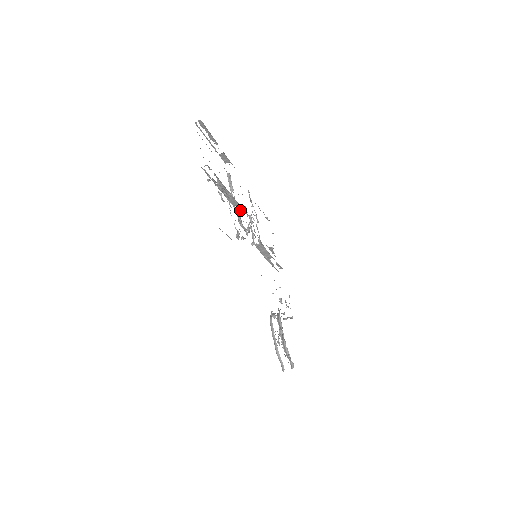
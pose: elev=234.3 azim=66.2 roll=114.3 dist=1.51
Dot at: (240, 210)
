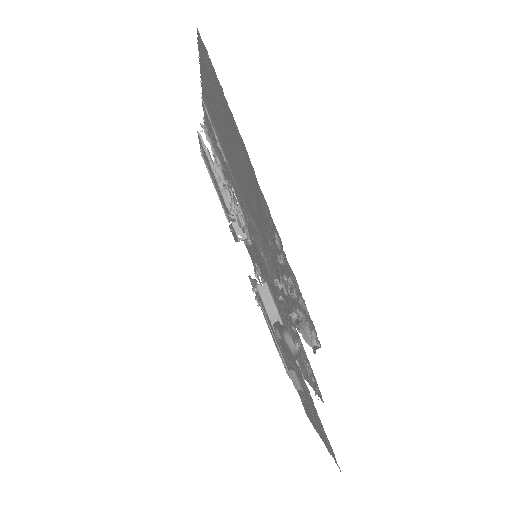
Dot at: (239, 229)
